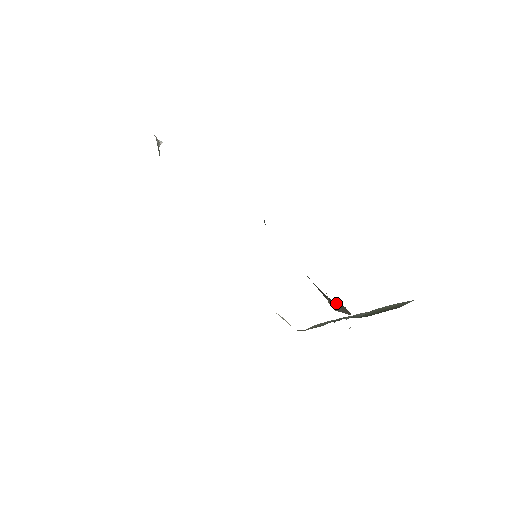
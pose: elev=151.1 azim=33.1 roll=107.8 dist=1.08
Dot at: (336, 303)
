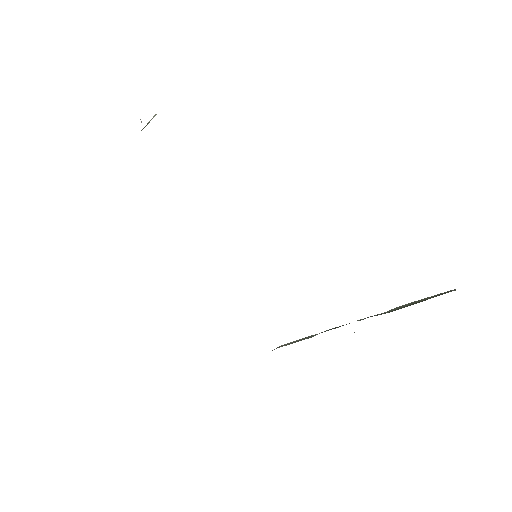
Dot at: occluded
